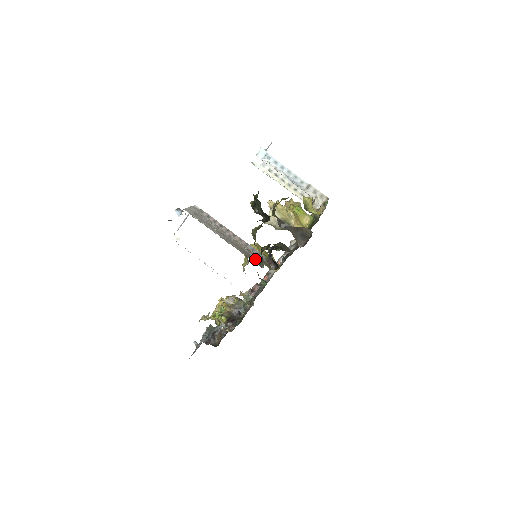
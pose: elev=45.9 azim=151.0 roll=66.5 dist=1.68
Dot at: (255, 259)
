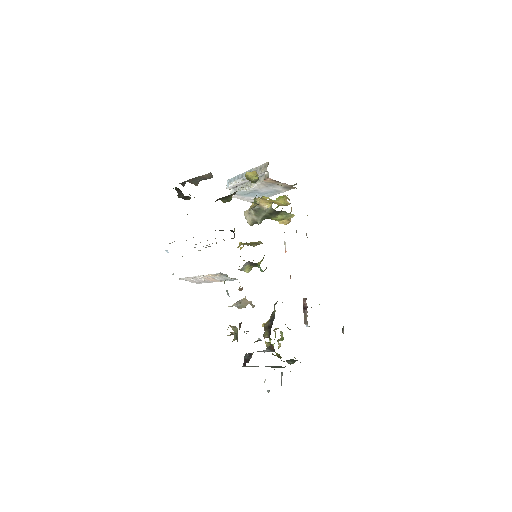
Dot at: occluded
